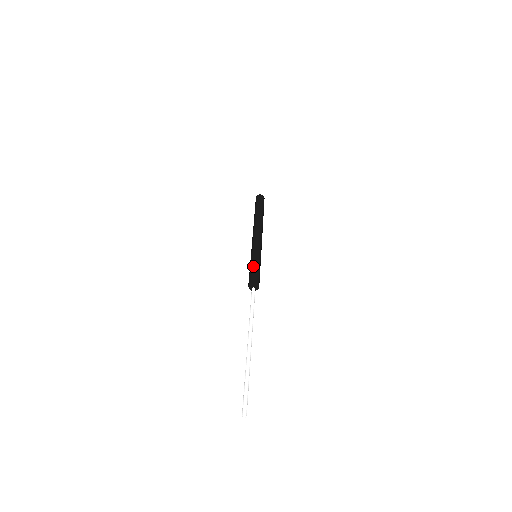
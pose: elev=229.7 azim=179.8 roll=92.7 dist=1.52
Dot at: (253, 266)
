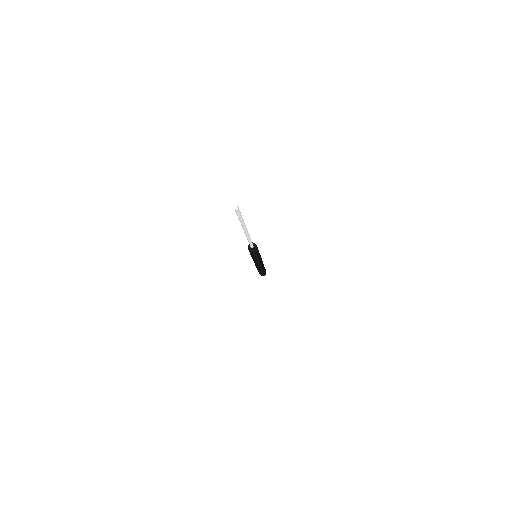
Dot at: occluded
